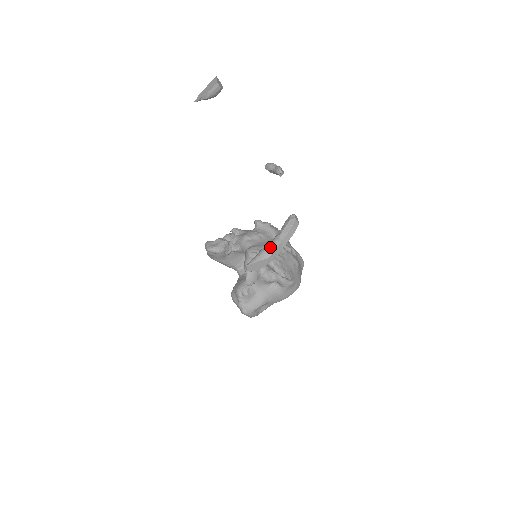
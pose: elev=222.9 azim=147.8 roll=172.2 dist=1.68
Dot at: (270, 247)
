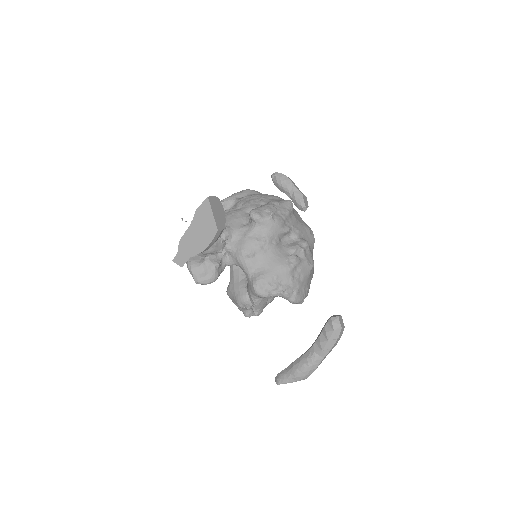
Dot at: (308, 369)
